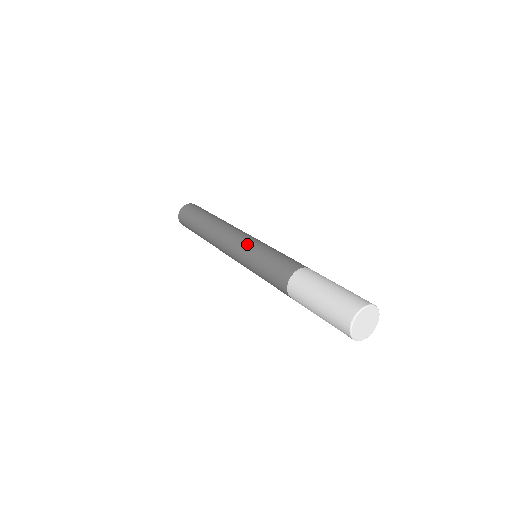
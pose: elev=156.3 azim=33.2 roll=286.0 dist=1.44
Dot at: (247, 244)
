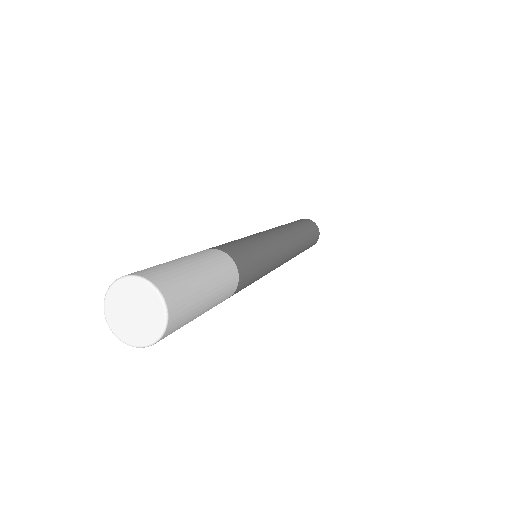
Dot at: (264, 235)
